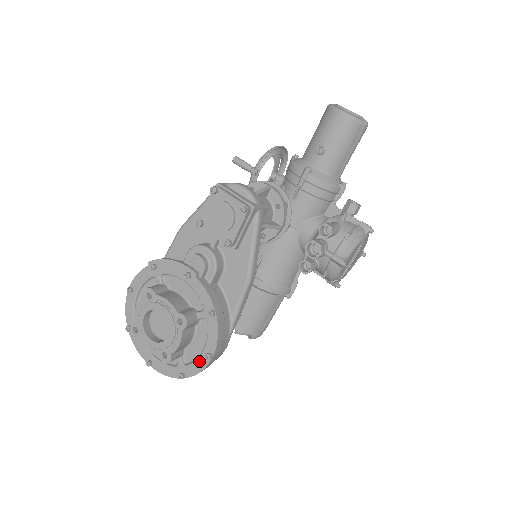
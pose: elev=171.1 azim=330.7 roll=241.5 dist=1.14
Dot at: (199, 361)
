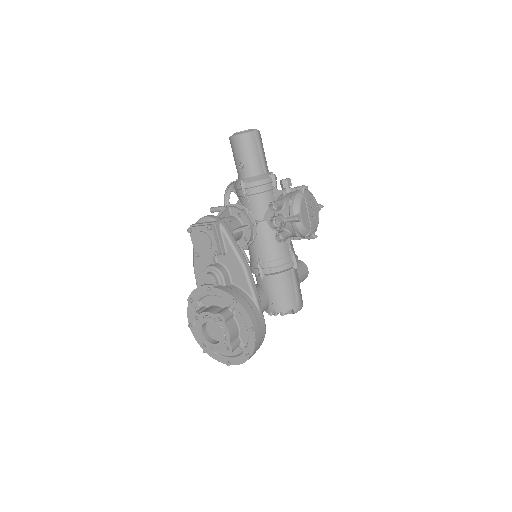
Dot at: (250, 338)
